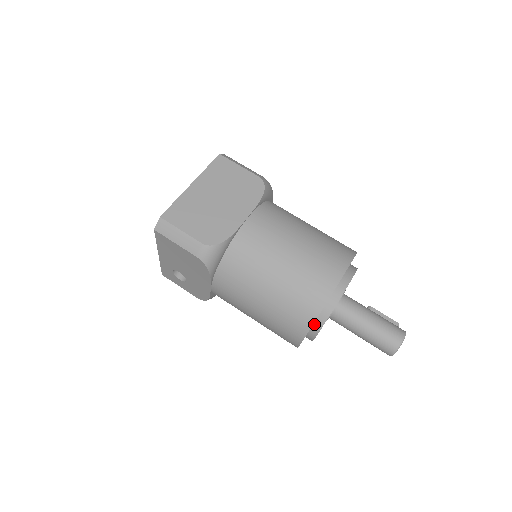
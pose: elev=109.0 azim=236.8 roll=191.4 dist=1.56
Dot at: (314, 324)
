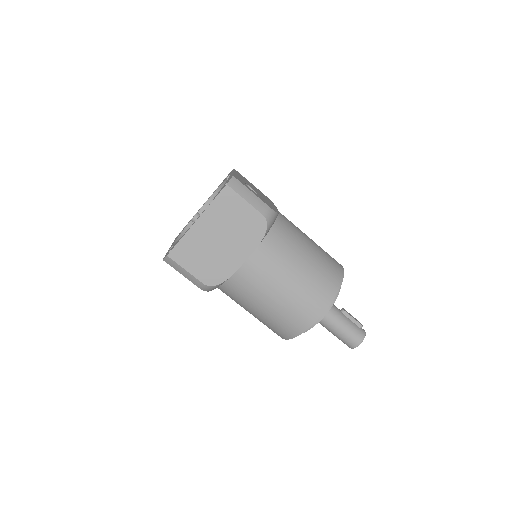
Dot at: occluded
